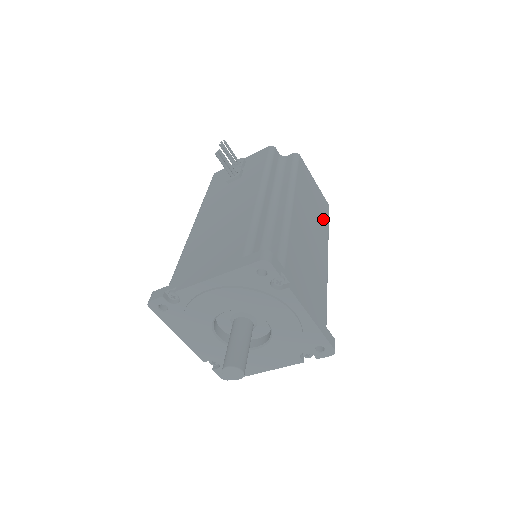
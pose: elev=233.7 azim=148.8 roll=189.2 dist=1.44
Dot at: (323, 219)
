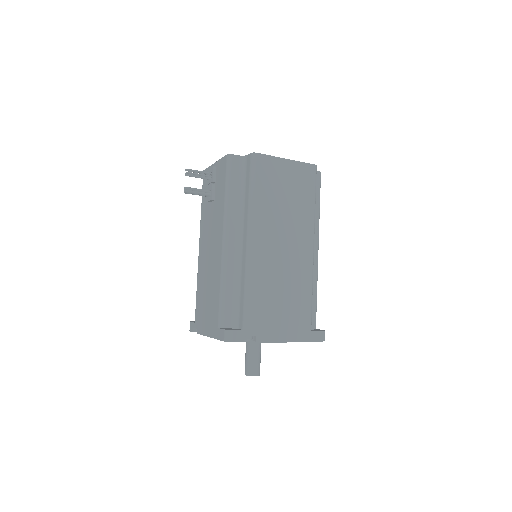
Dot at: (304, 201)
